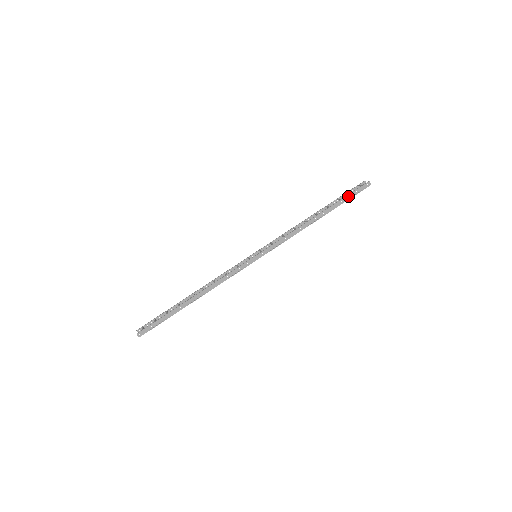
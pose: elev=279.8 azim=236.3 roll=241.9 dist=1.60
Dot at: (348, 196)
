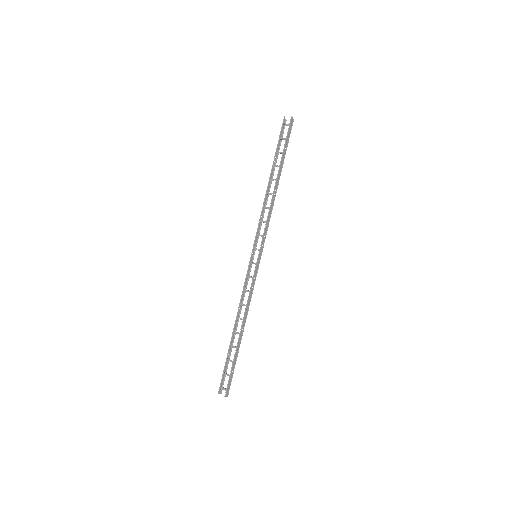
Dot at: (286, 144)
